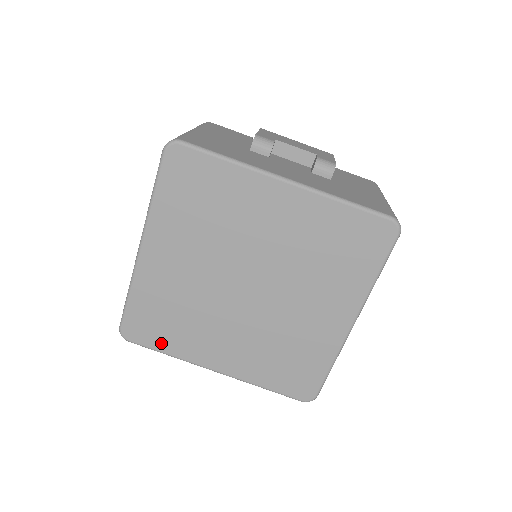
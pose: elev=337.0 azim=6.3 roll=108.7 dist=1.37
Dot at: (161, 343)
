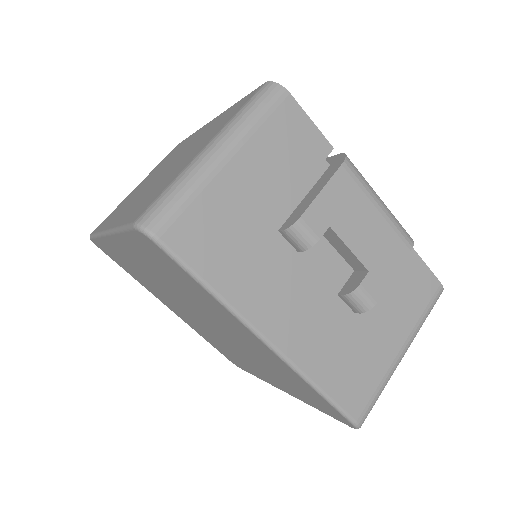
Dot at: (125, 269)
